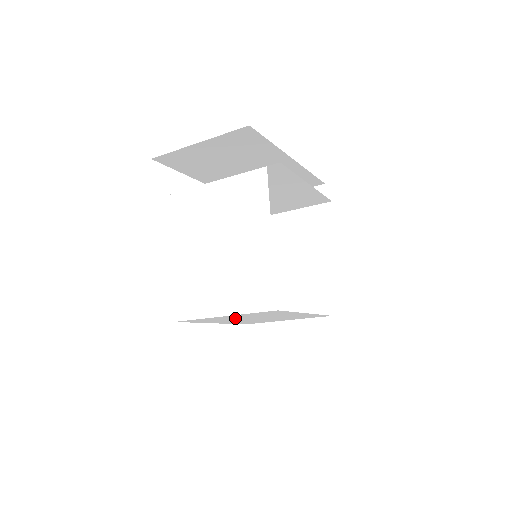
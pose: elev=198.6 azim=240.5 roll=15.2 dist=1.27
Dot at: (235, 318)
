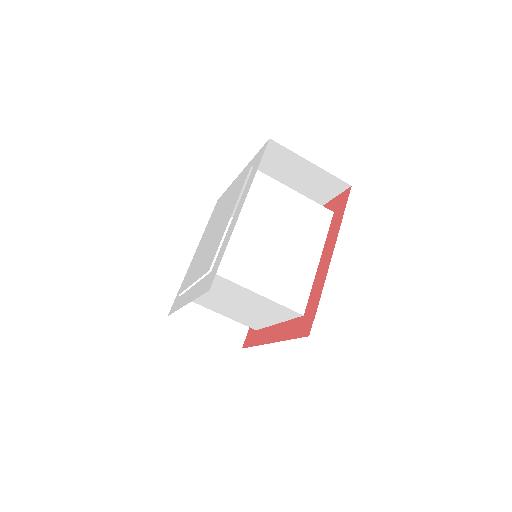
Dot at: (280, 212)
